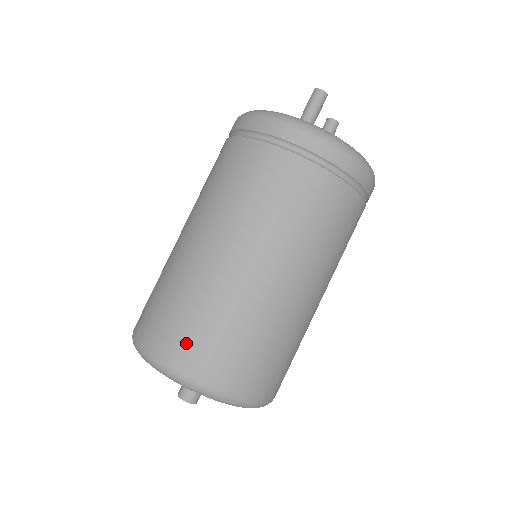
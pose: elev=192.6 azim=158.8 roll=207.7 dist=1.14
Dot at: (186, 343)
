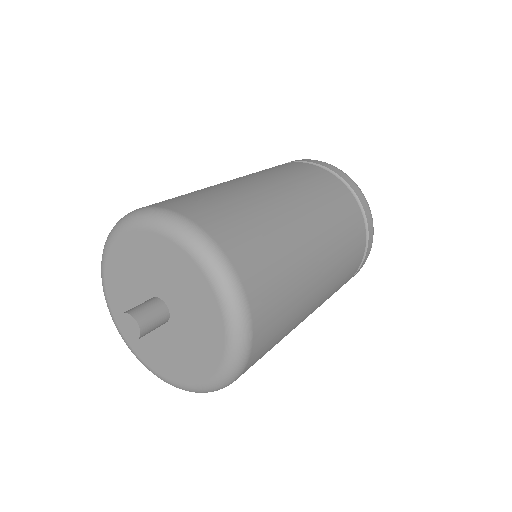
Dot at: (206, 208)
